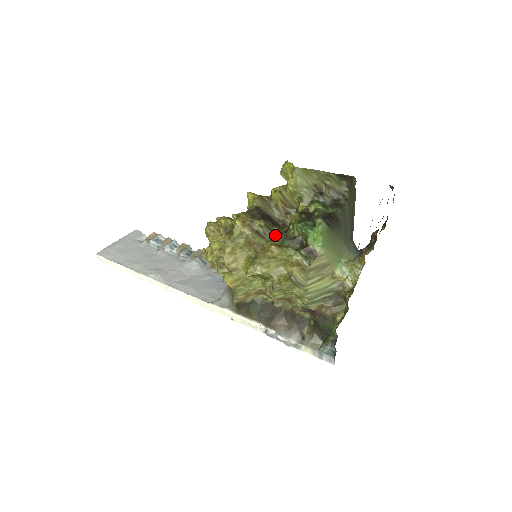
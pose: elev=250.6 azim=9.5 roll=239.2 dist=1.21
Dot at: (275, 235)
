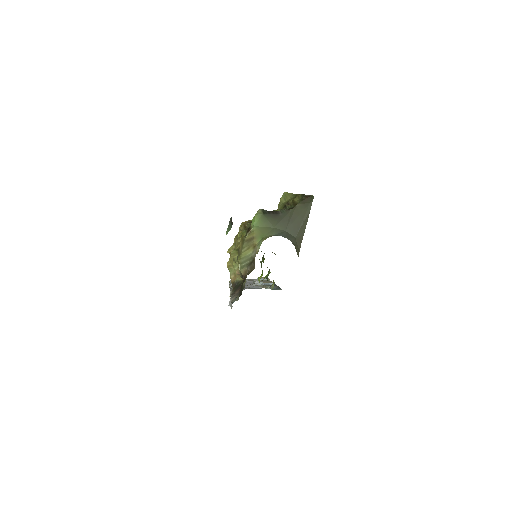
Dot at: occluded
